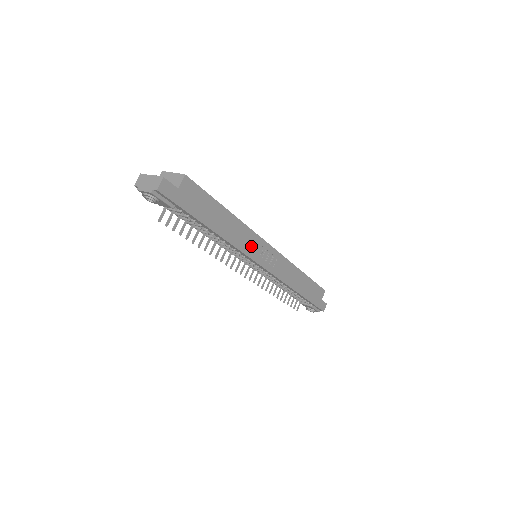
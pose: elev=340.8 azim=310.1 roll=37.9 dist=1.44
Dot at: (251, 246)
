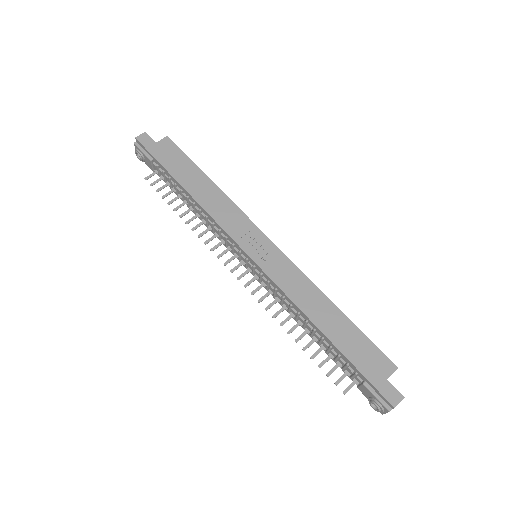
Dot at: (233, 223)
